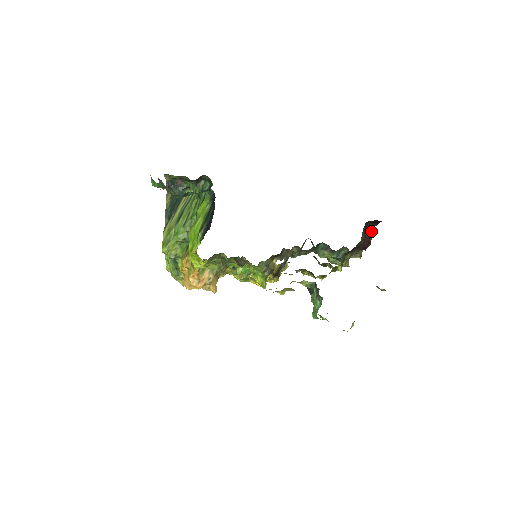
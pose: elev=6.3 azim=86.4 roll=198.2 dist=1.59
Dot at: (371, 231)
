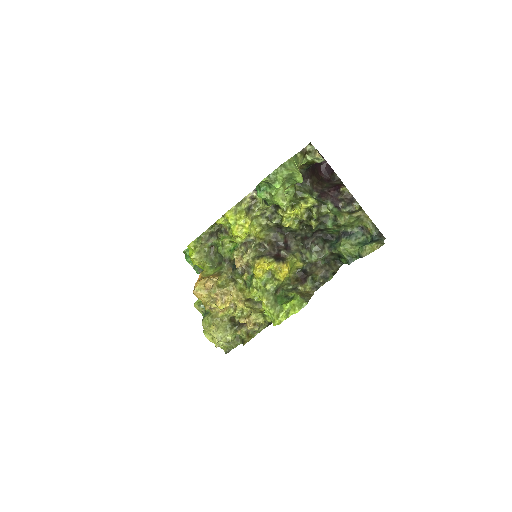
Dot at: occluded
